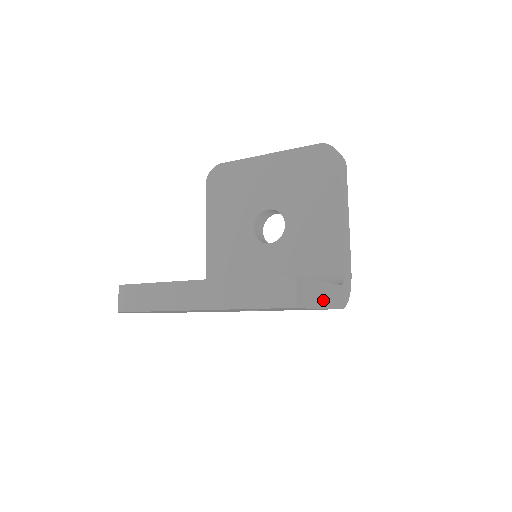
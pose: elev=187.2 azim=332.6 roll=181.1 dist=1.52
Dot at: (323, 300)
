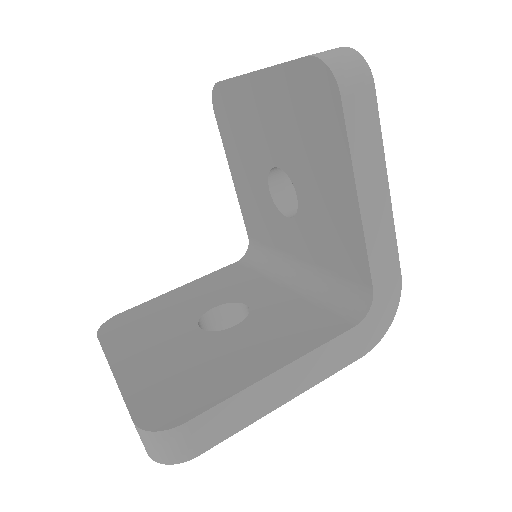
Dot at: (288, 390)
